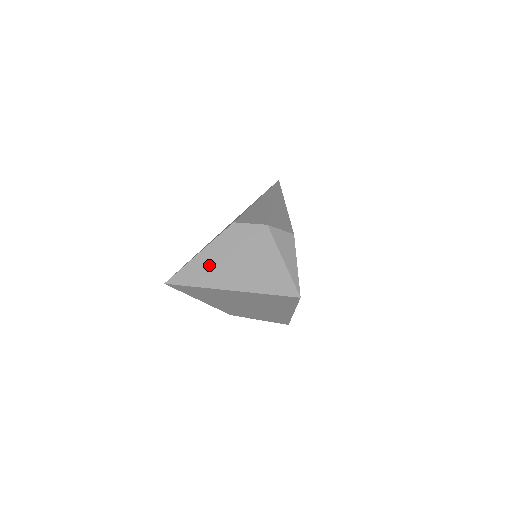
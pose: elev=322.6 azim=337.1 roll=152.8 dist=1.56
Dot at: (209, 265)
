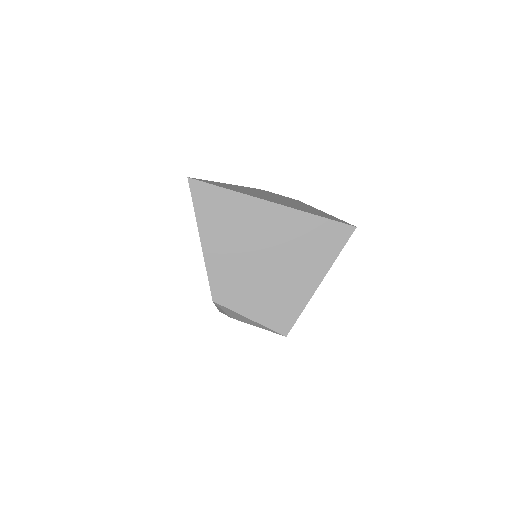
Dot at: (243, 190)
